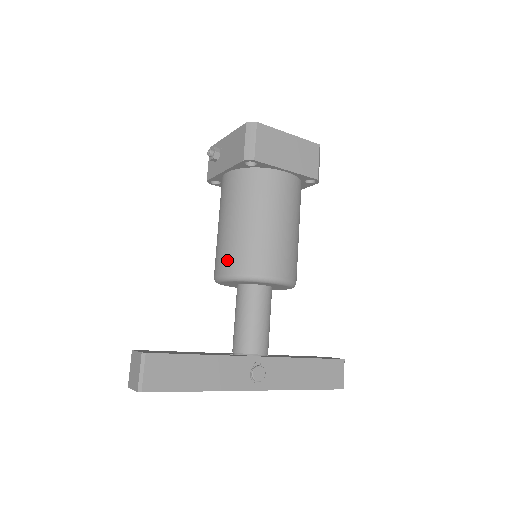
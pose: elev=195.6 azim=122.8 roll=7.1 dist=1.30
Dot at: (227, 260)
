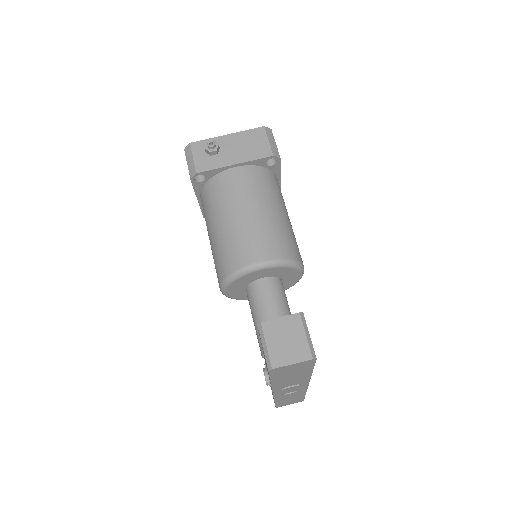
Dot at: (269, 245)
